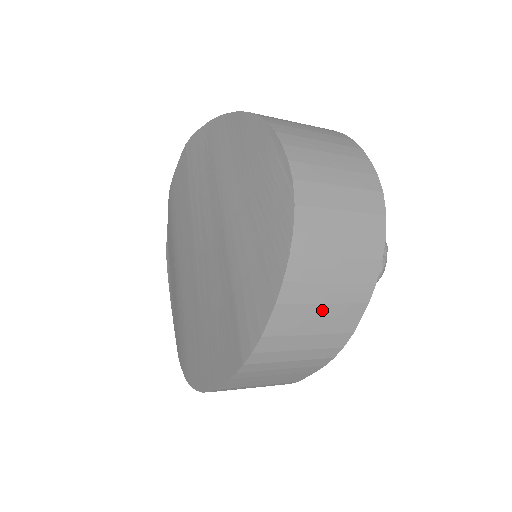
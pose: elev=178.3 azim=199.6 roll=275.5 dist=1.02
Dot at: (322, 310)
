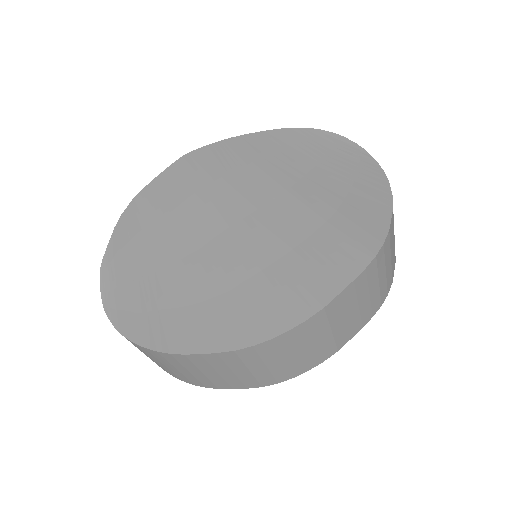
Dot at: (394, 241)
